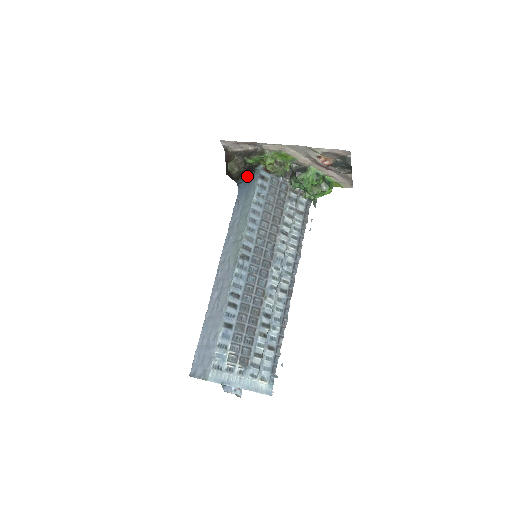
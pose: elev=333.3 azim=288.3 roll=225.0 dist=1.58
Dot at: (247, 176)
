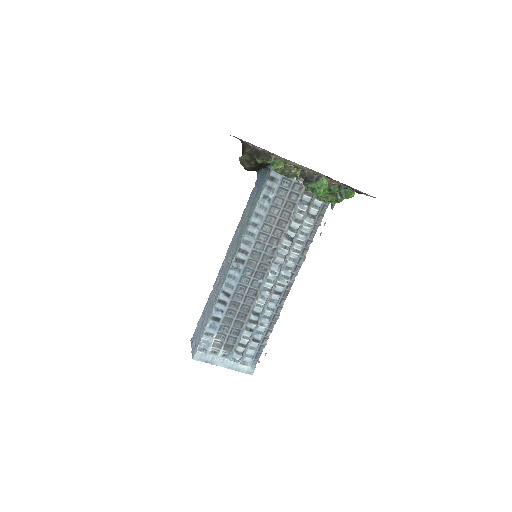
Dot at: occluded
